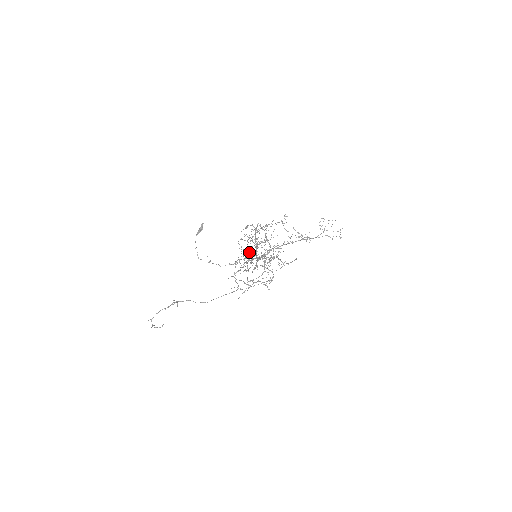
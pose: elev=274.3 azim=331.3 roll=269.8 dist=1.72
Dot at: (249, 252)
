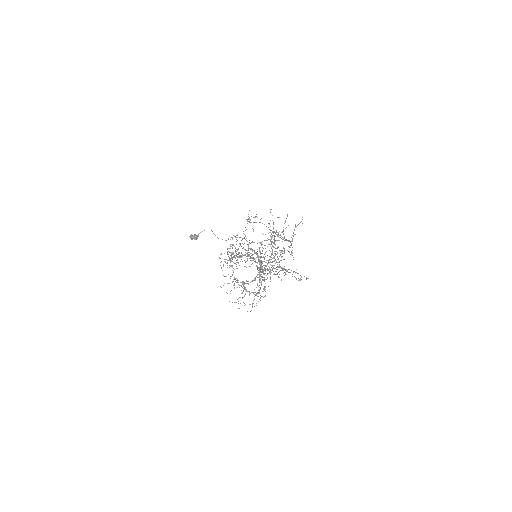
Dot at: occluded
